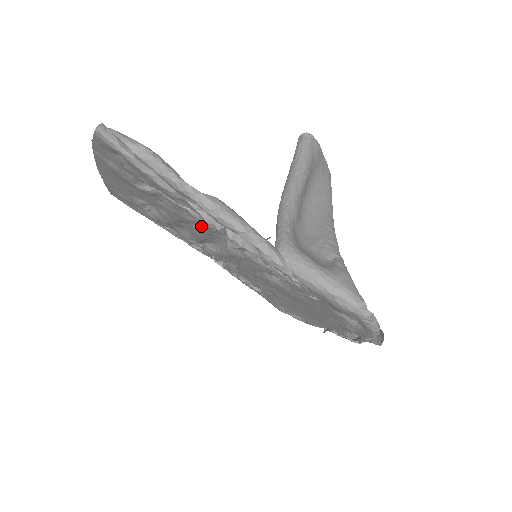
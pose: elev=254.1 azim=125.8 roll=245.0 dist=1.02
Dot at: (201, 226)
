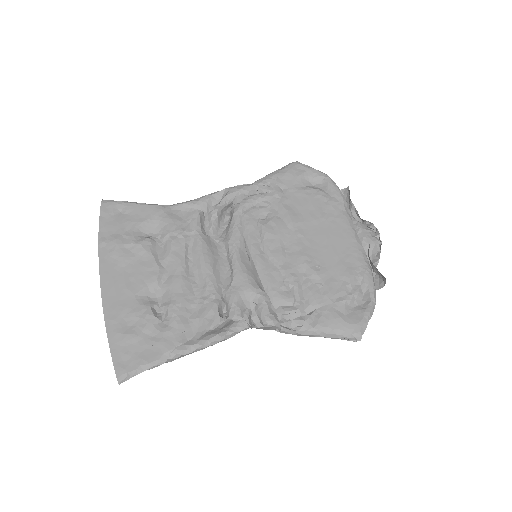
Dot at: (194, 228)
